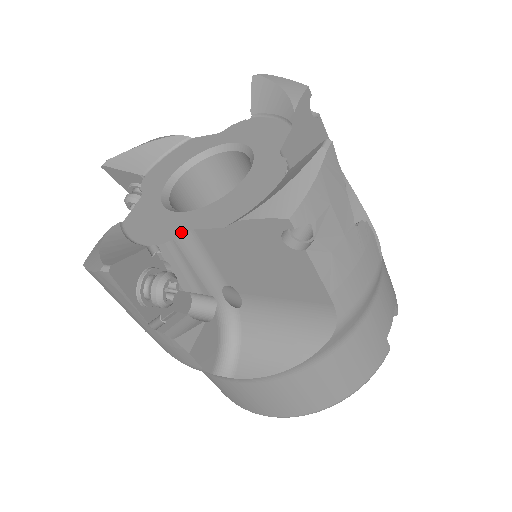
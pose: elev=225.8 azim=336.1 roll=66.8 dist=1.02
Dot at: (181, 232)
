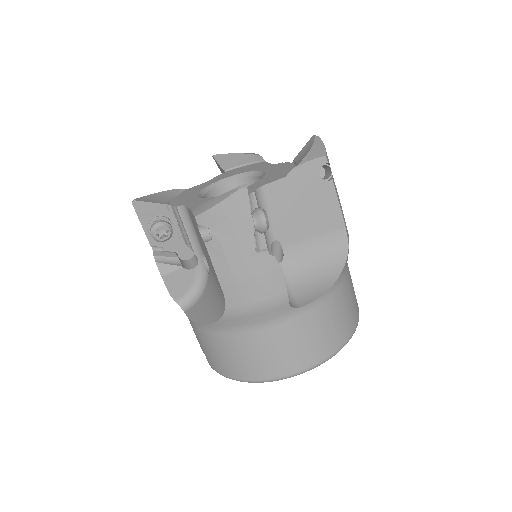
Dot at: (254, 189)
